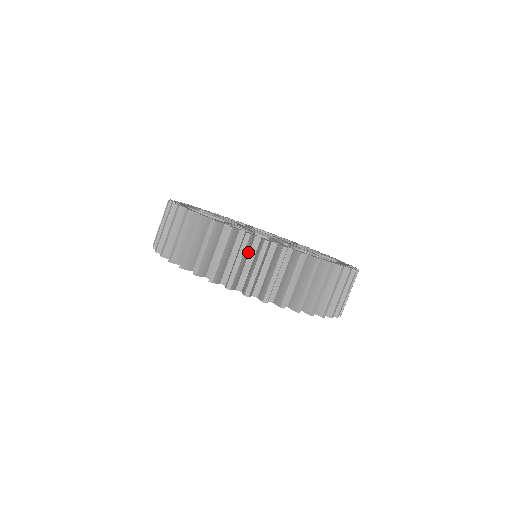
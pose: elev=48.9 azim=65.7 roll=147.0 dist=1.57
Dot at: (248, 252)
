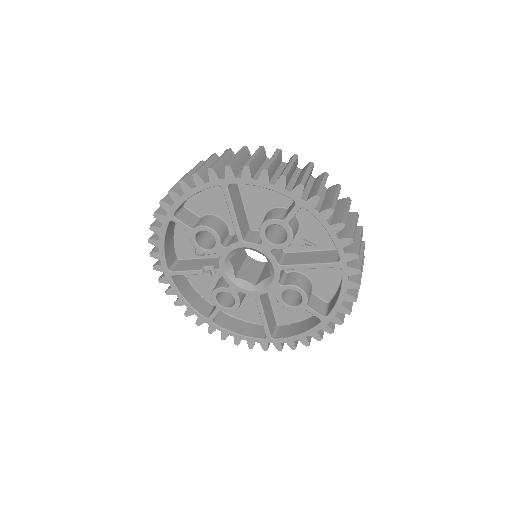
Dot at: occluded
